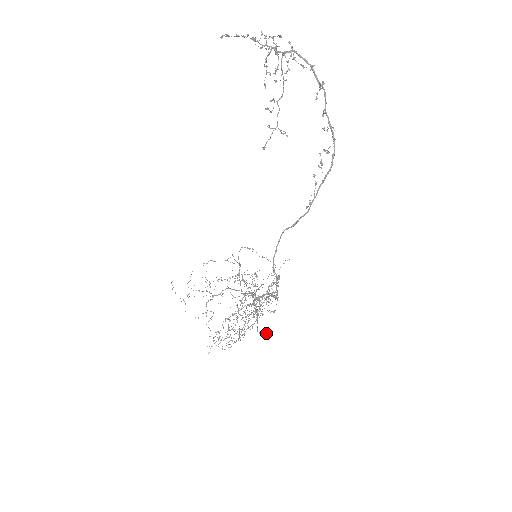
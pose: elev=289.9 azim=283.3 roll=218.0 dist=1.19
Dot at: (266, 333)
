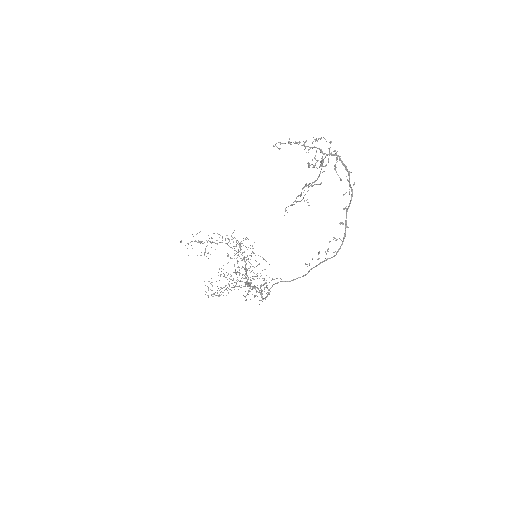
Dot at: occluded
